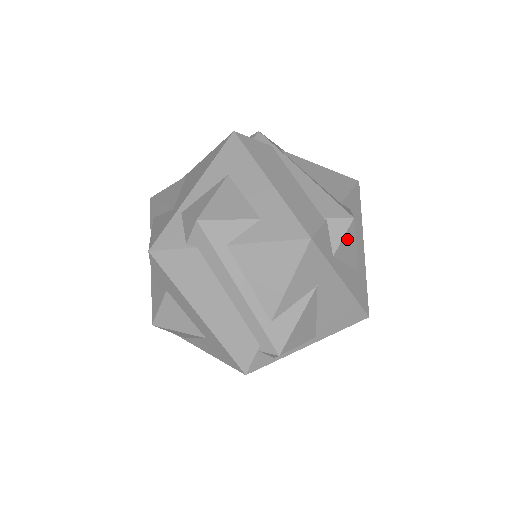
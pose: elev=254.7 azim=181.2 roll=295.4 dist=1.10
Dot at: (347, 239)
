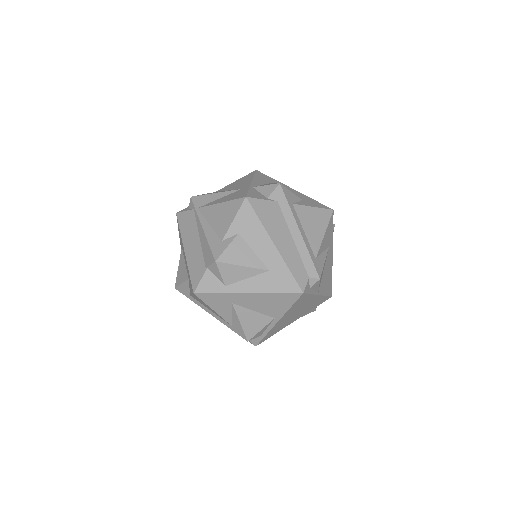
Dot at: (226, 271)
